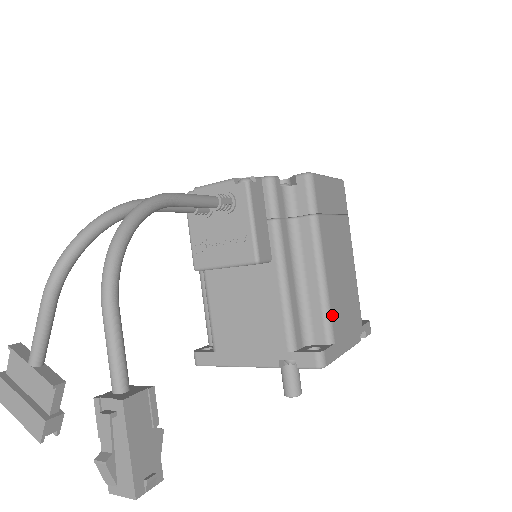
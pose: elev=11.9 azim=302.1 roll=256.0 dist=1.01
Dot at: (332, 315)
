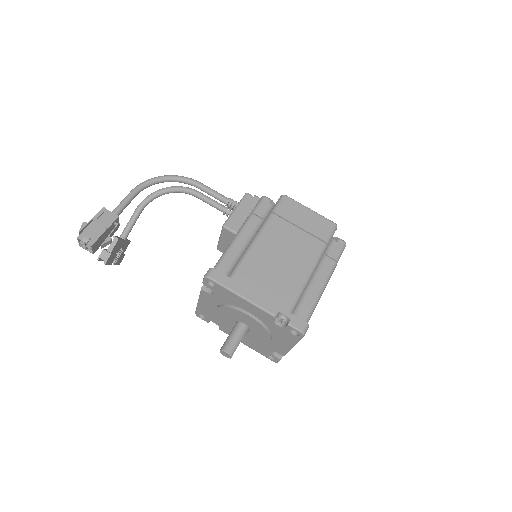
Dot at: (243, 264)
